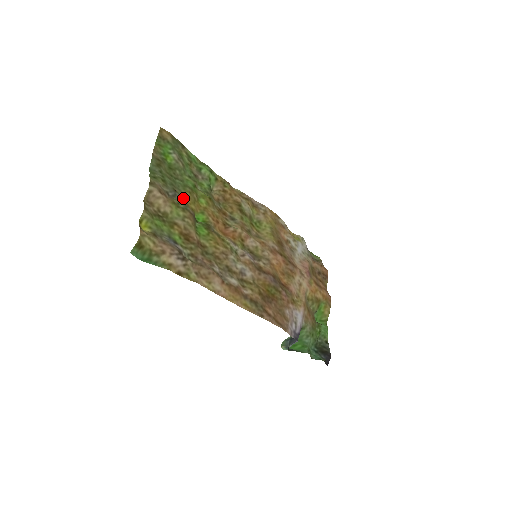
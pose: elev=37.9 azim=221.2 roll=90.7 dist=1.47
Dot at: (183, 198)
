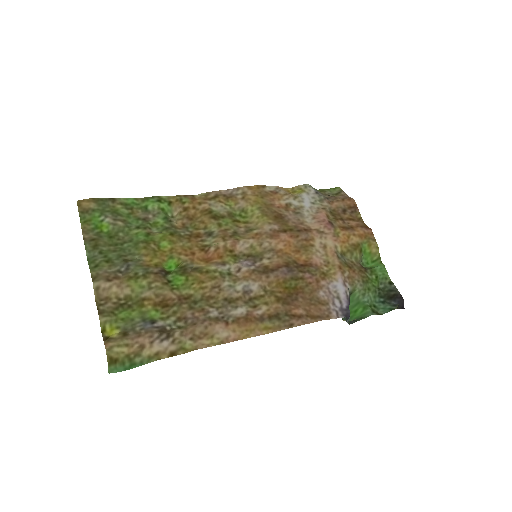
Dot at: (139, 262)
